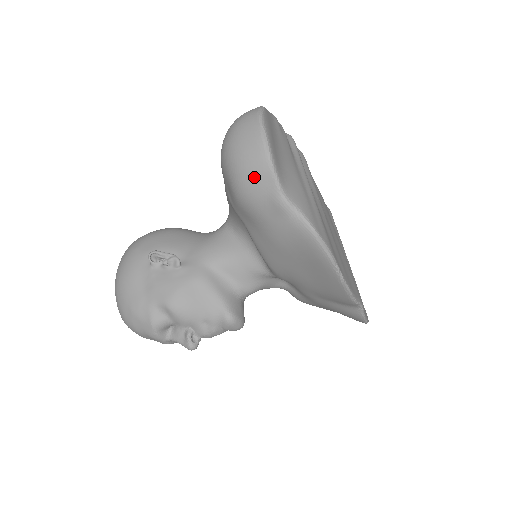
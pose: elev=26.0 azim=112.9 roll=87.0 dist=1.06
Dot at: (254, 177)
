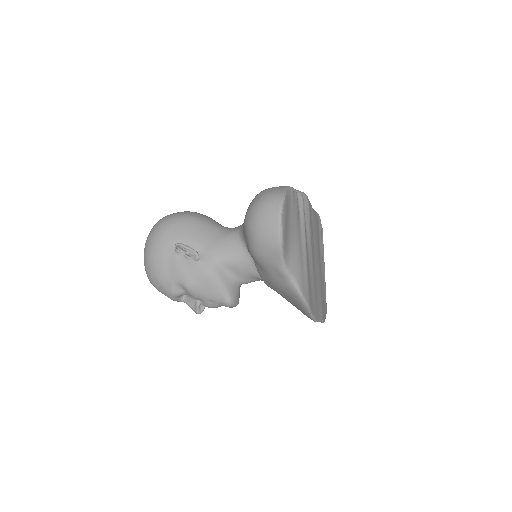
Dot at: (267, 252)
